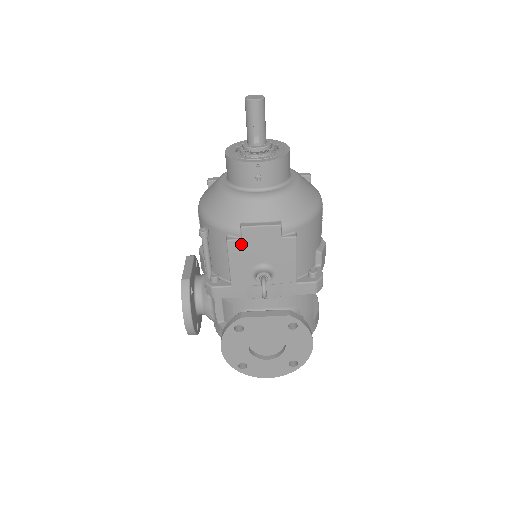
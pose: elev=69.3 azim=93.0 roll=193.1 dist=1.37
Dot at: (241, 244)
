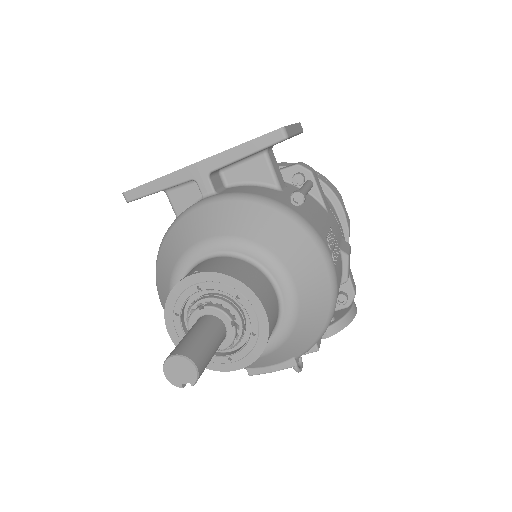
Dot at: occluded
